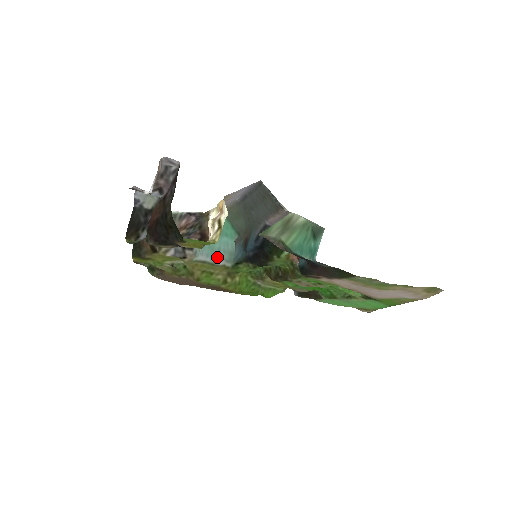
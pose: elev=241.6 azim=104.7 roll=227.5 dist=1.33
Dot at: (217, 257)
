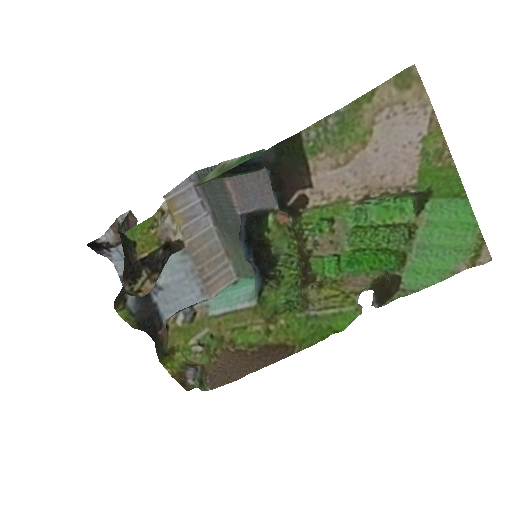
Dot at: (237, 303)
